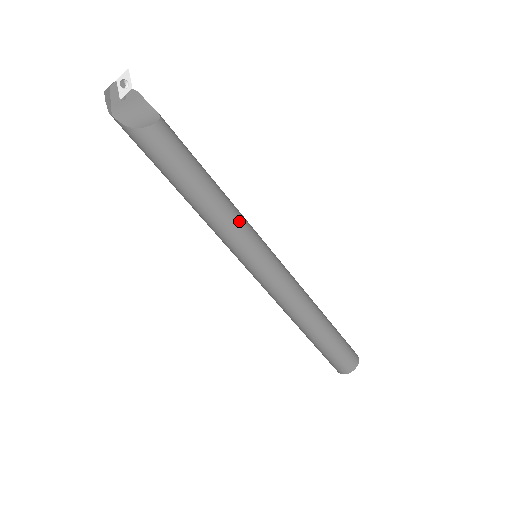
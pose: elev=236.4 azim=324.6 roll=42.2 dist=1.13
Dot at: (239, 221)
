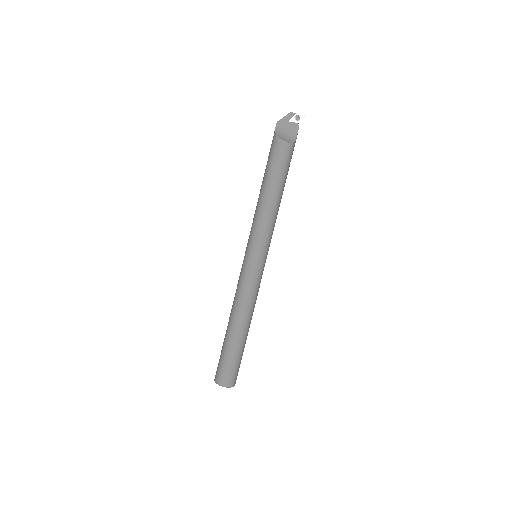
Dot at: (266, 225)
